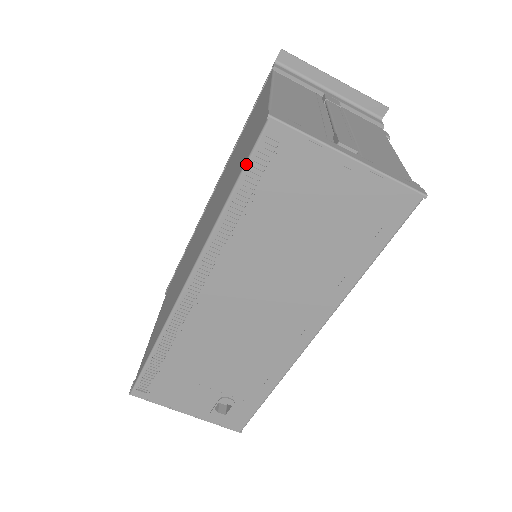
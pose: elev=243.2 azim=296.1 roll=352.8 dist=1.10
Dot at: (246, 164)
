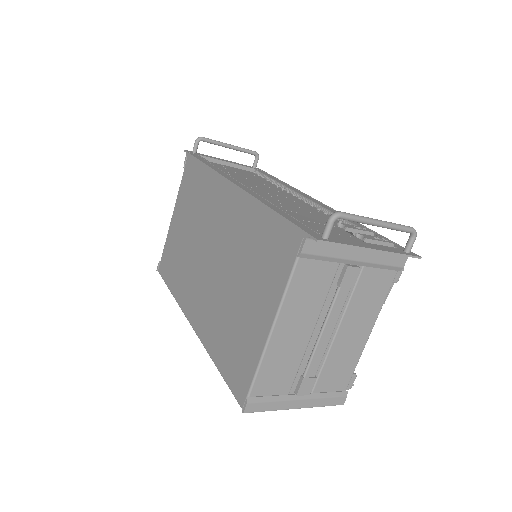
Dot at: (229, 388)
